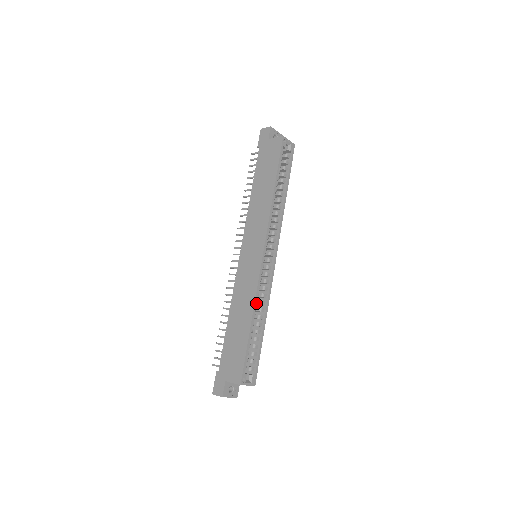
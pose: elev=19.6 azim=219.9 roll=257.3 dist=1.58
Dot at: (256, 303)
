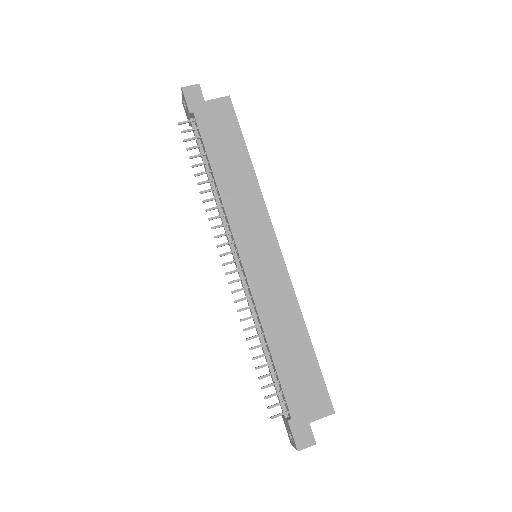
Dot at: occluded
